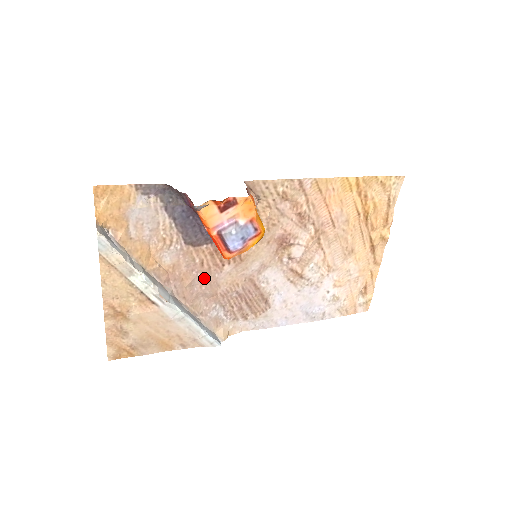
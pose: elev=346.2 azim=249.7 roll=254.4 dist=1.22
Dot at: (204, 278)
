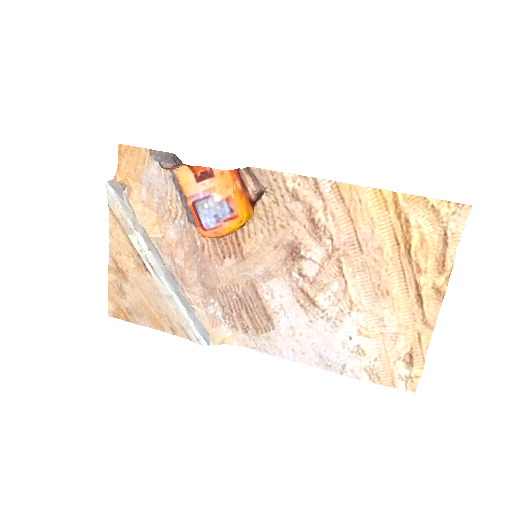
Dot at: (204, 265)
